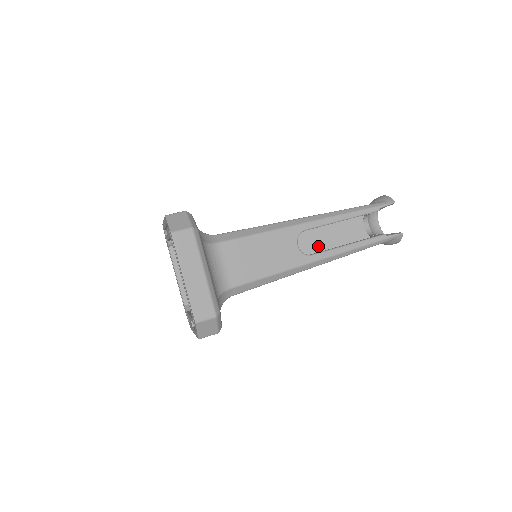
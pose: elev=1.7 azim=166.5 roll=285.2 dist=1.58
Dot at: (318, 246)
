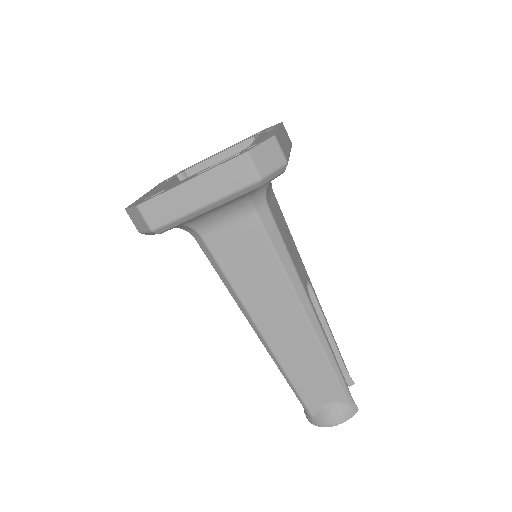
Dot at: occluded
